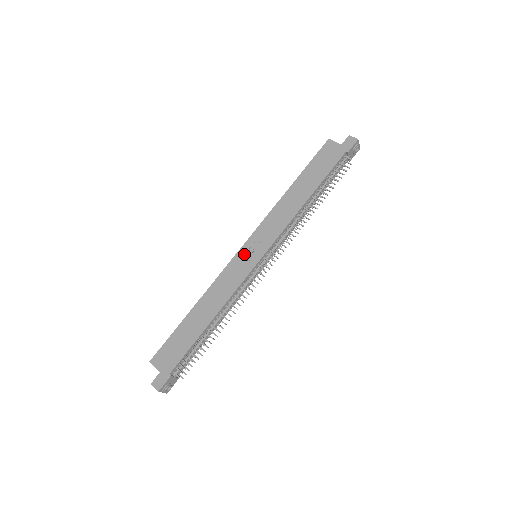
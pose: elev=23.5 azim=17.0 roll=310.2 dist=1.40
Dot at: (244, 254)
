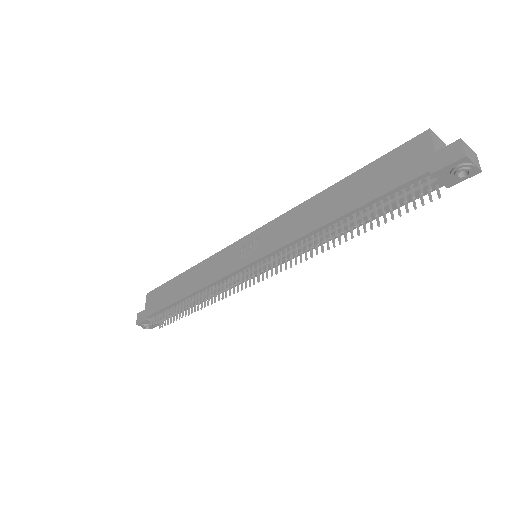
Dot at: (241, 247)
